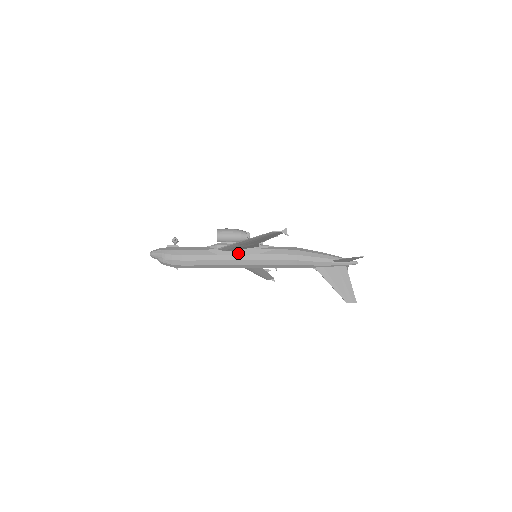
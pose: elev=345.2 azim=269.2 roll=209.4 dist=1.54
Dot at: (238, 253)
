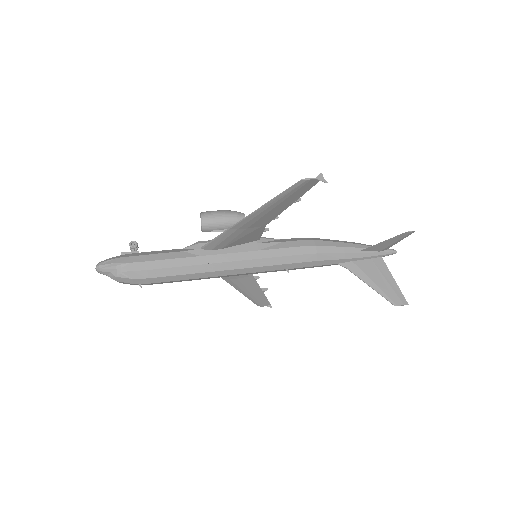
Dot at: (232, 251)
